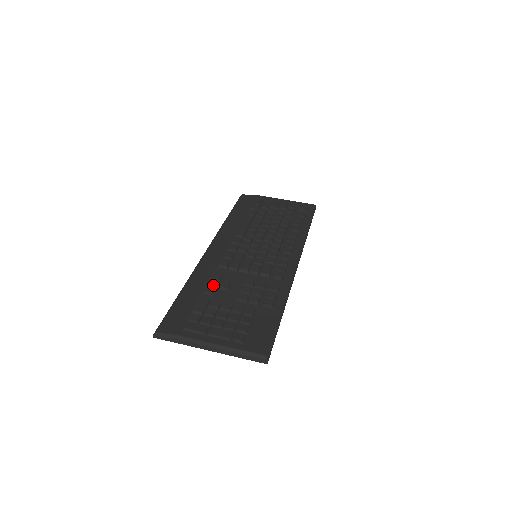
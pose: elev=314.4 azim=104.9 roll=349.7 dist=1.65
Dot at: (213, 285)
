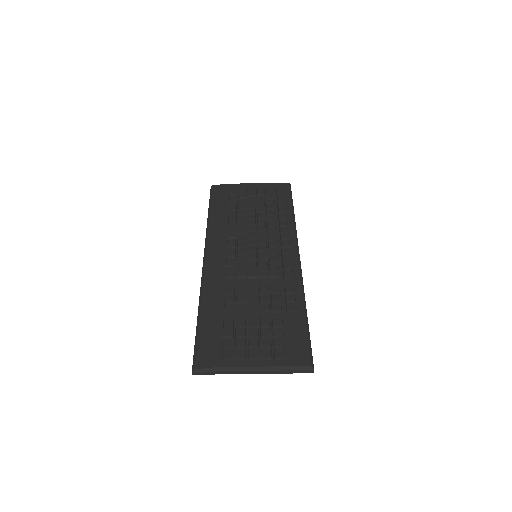
Dot at: (230, 301)
